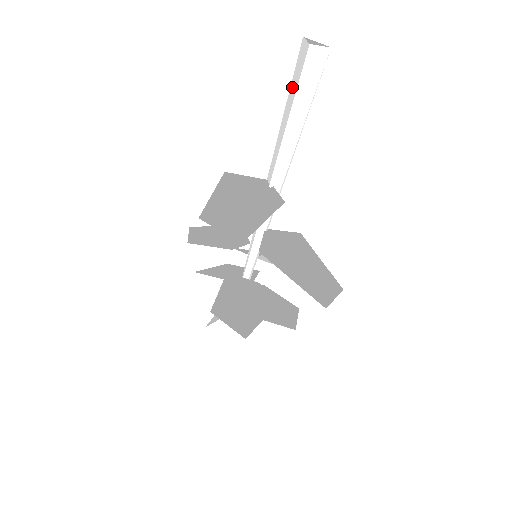
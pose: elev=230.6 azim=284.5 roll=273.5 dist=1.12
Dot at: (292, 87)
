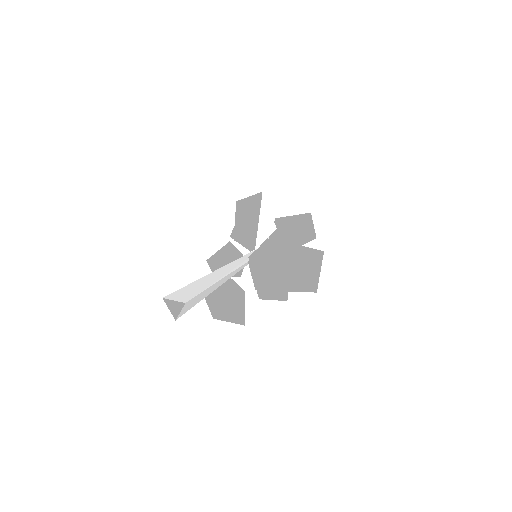
Dot at: occluded
